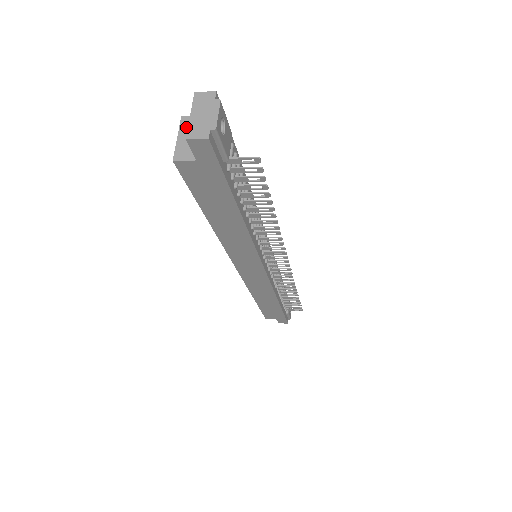
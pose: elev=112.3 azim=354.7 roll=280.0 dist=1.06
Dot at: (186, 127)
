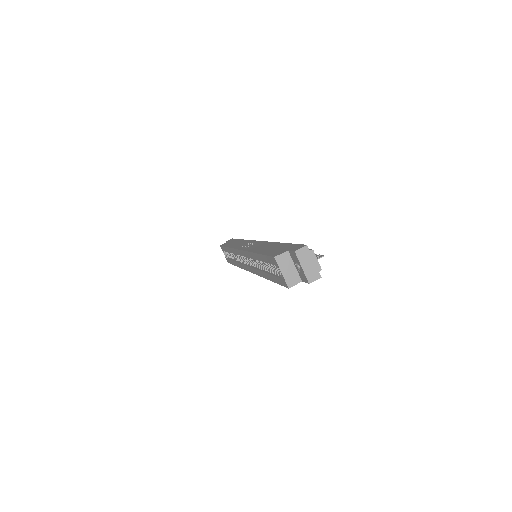
Dot at: (282, 263)
